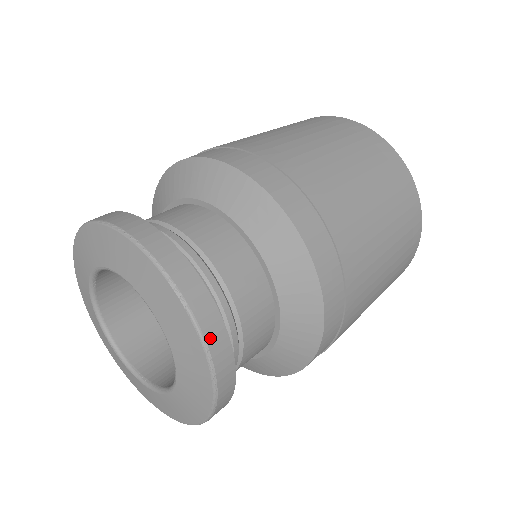
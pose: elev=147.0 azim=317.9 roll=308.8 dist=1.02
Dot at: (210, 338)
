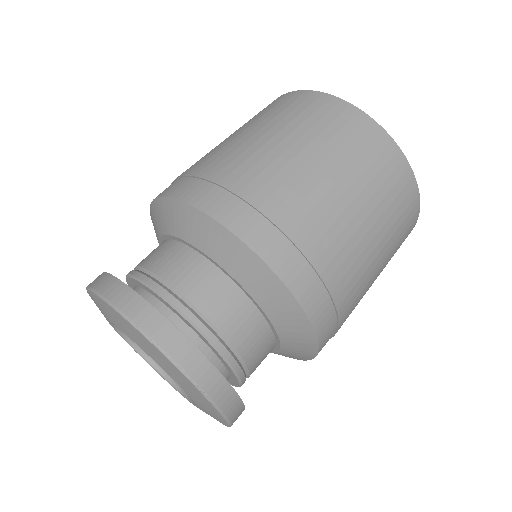
Dot at: (229, 411)
